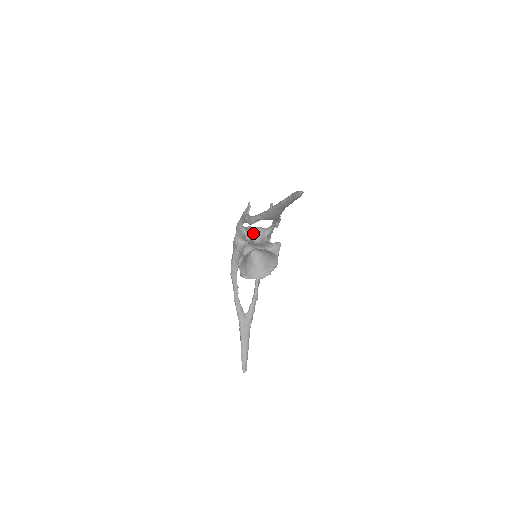
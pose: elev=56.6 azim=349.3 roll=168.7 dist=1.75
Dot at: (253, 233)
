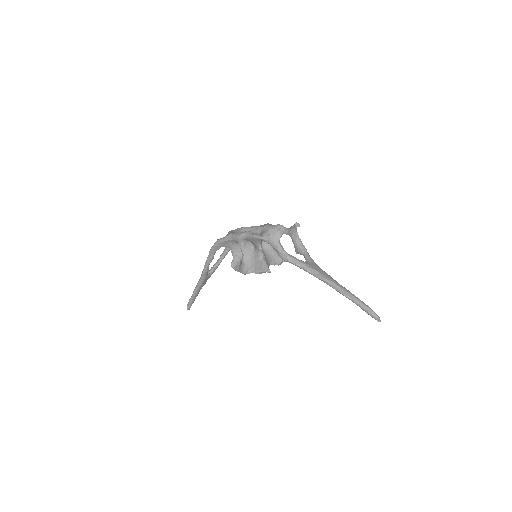
Dot at: (261, 234)
